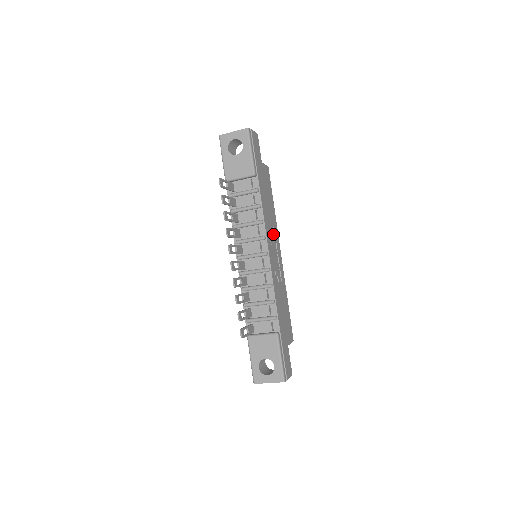
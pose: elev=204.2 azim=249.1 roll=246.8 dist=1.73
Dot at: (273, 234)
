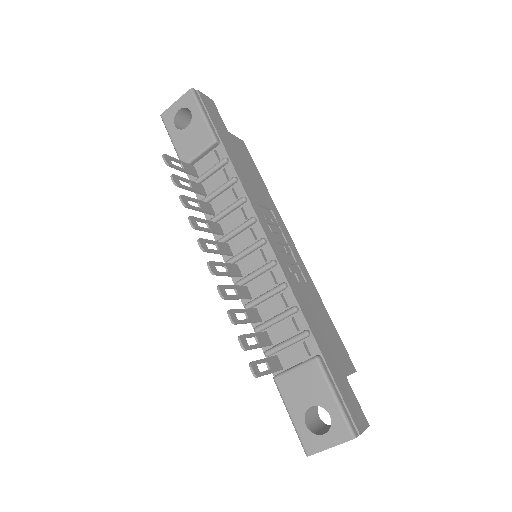
Dot at: (272, 218)
